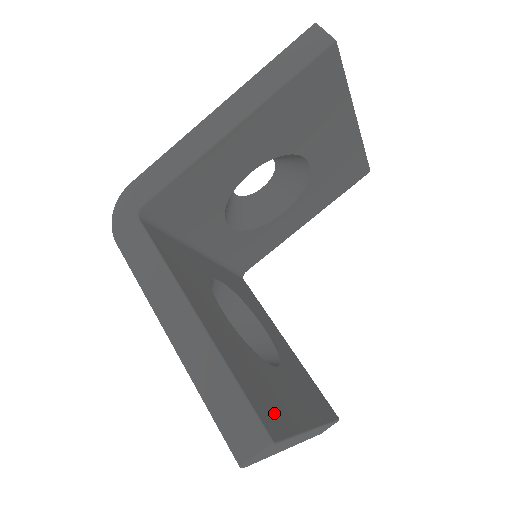
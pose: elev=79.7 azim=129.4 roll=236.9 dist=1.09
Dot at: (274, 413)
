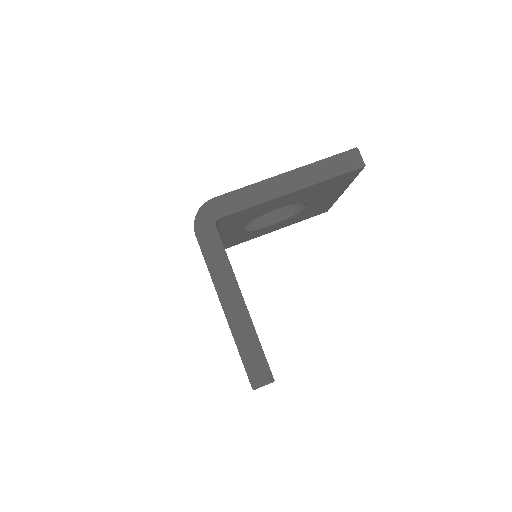
Dot at: occluded
